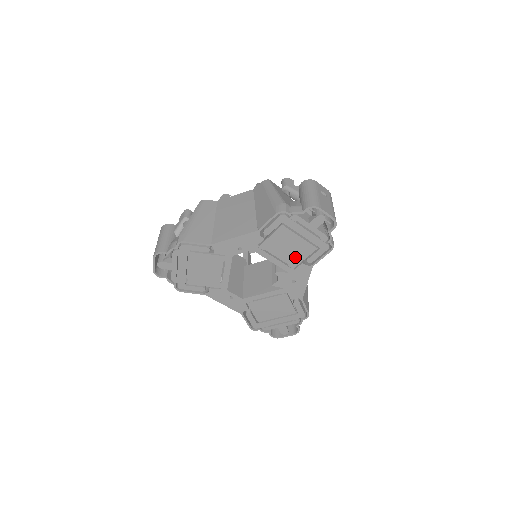
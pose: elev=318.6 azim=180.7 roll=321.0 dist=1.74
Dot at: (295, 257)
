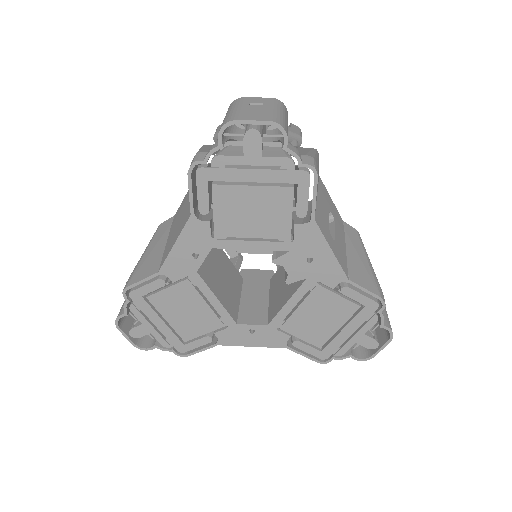
Dot at: (276, 222)
